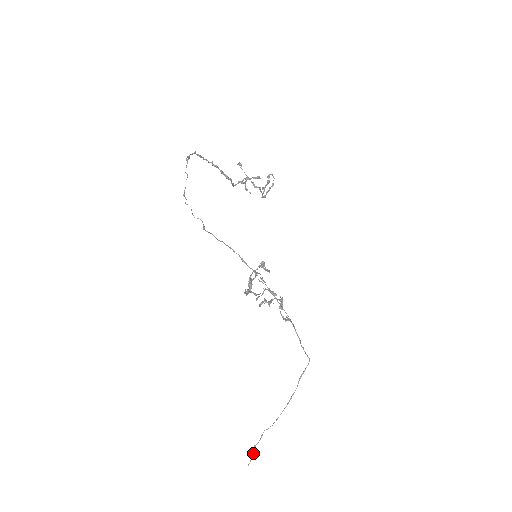
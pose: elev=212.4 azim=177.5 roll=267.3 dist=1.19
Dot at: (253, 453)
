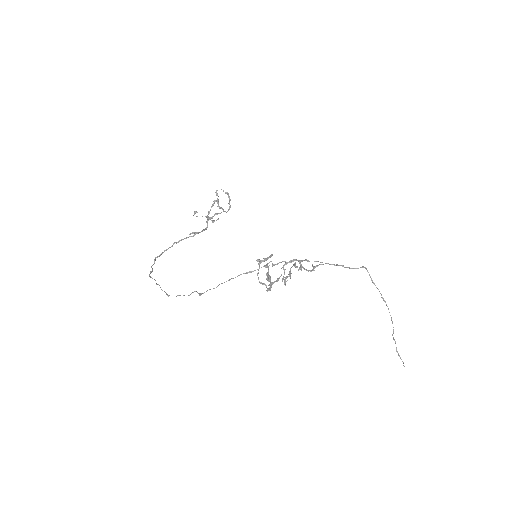
Dot at: (399, 356)
